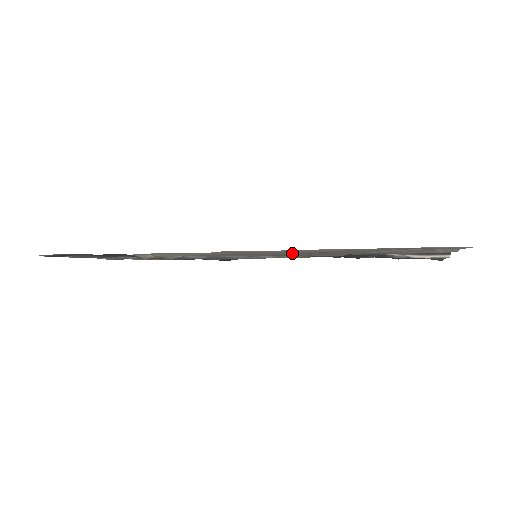
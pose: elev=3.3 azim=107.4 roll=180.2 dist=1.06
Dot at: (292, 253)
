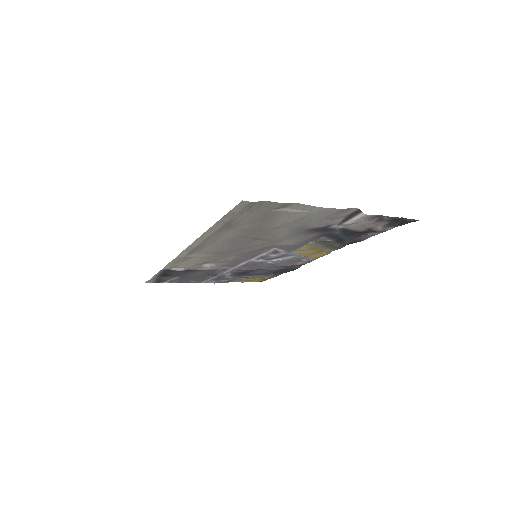
Dot at: (232, 244)
